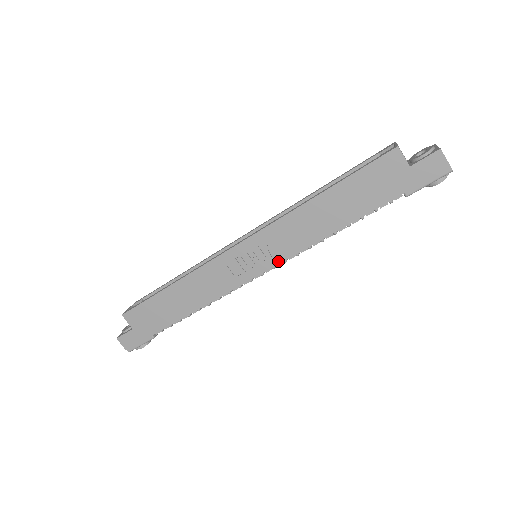
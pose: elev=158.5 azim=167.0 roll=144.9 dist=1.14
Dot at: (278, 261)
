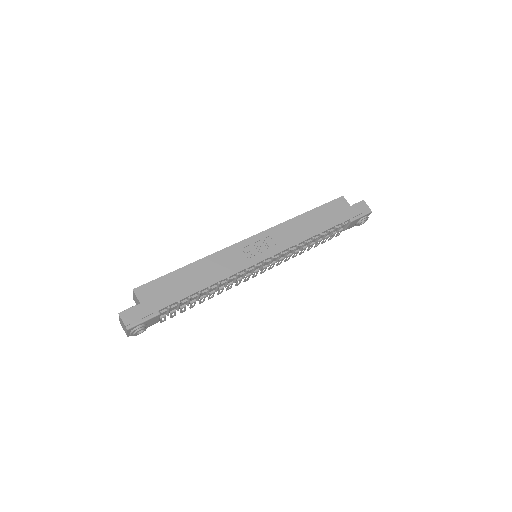
Dot at: (277, 251)
